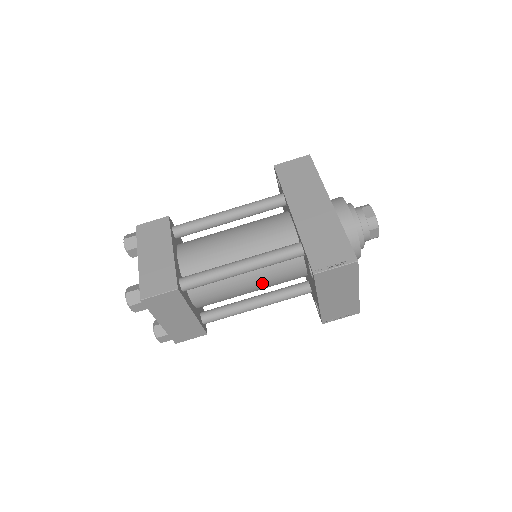
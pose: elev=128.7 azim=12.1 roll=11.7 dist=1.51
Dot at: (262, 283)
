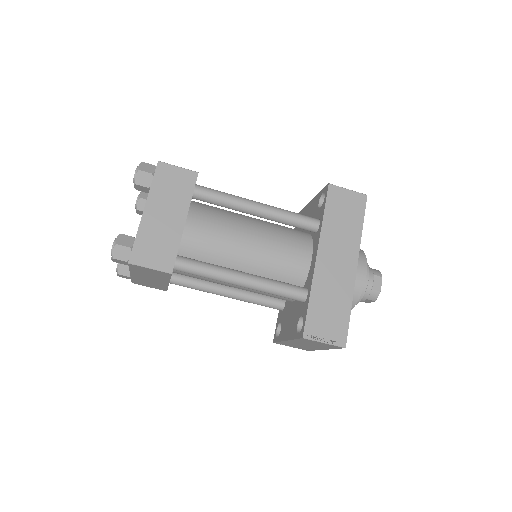
Dot at: (247, 290)
